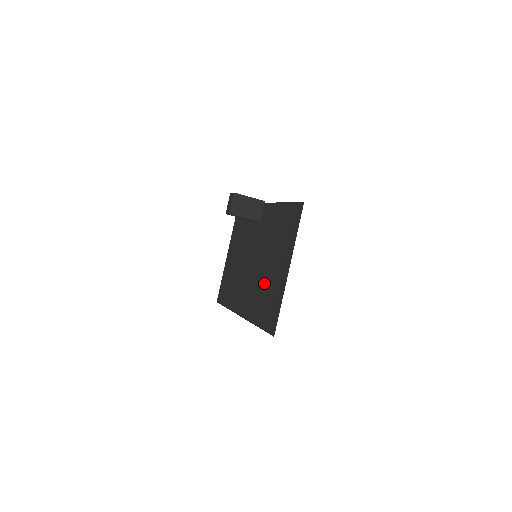
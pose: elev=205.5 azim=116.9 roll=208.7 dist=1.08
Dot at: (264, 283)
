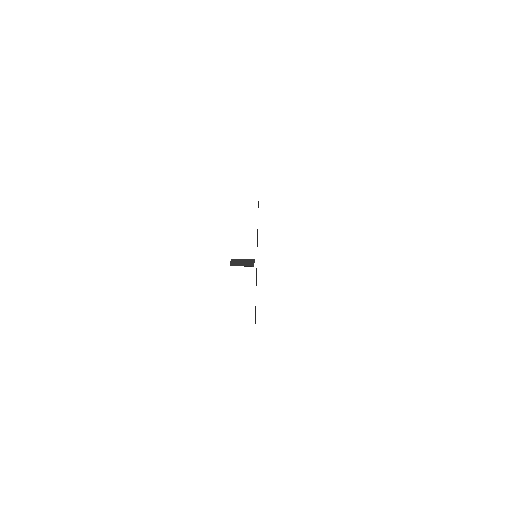
Dot at: occluded
